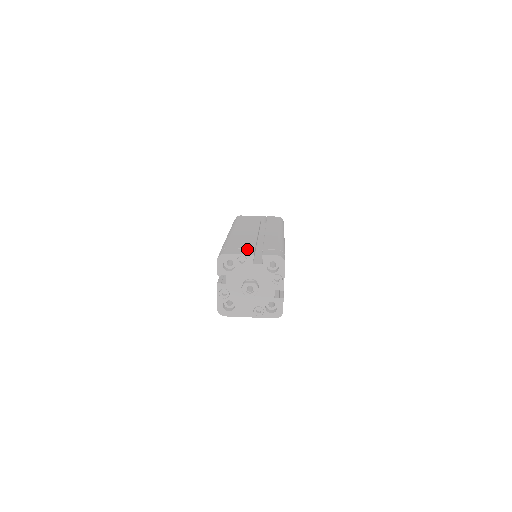
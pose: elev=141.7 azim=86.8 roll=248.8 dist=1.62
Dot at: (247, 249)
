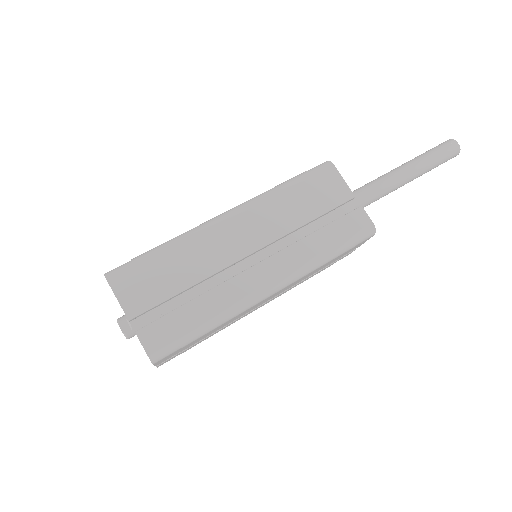
Dot at: (148, 296)
